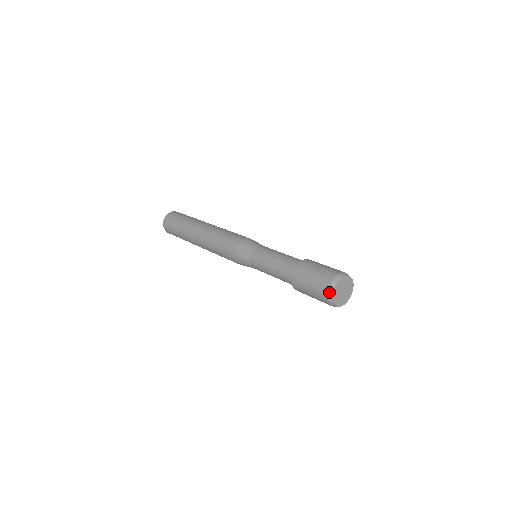
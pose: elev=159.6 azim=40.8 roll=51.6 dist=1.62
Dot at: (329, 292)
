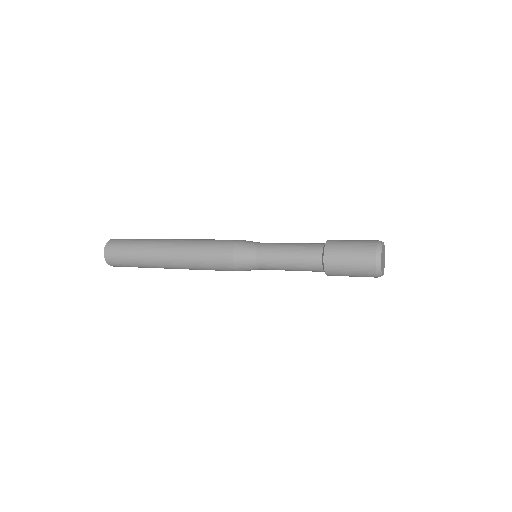
Dot at: (377, 251)
